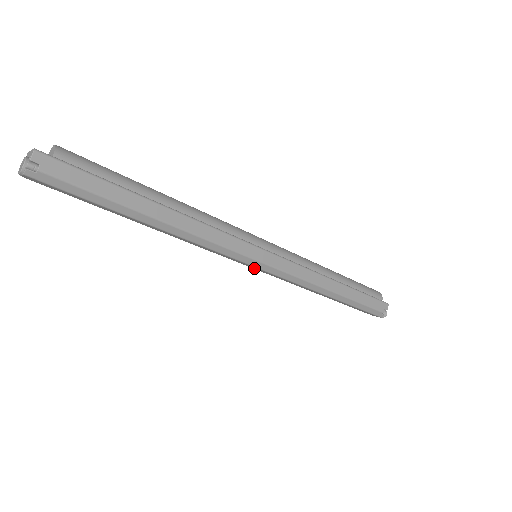
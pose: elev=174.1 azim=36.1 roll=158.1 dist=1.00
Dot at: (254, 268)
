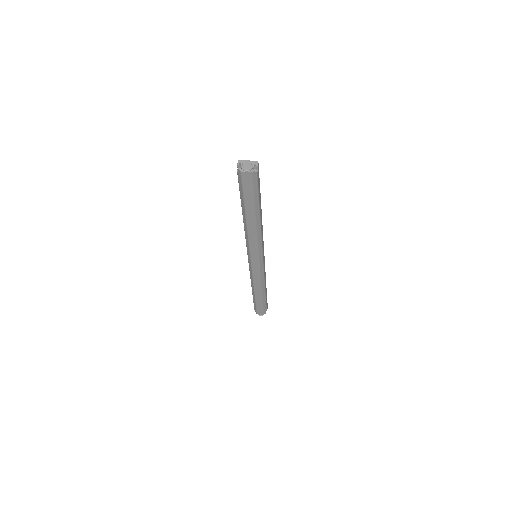
Dot at: (253, 263)
